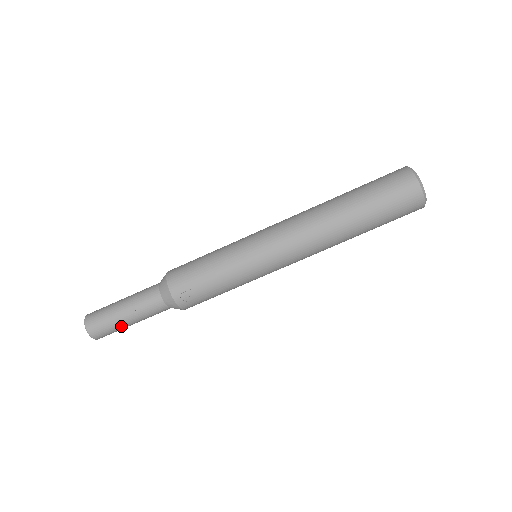
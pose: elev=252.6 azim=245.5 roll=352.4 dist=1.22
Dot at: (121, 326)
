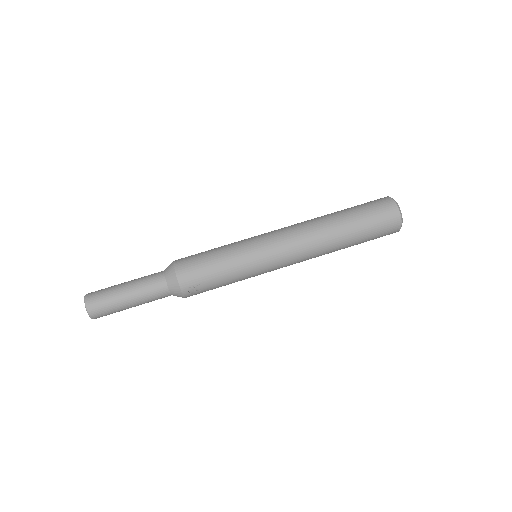
Dot at: (123, 309)
